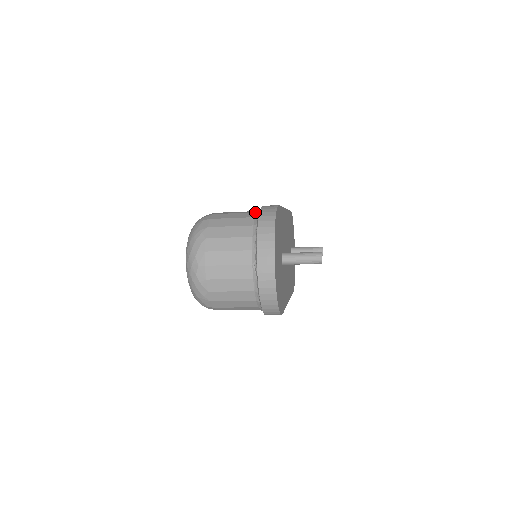
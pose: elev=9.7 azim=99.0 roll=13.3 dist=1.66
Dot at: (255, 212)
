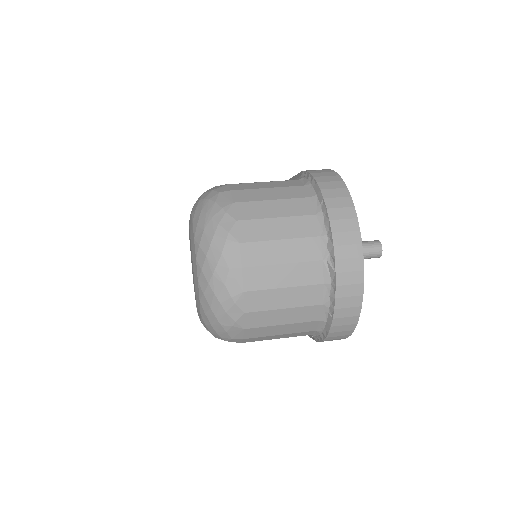
Dot at: (297, 179)
